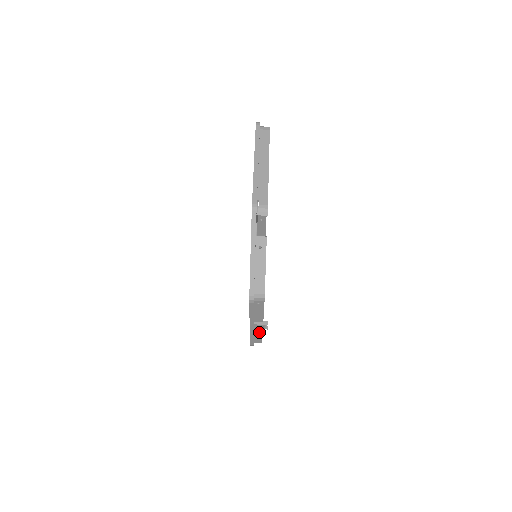
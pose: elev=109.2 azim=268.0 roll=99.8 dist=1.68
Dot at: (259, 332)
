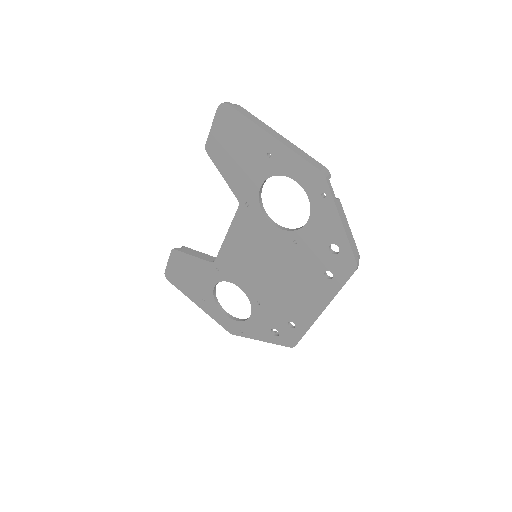
Dot at: occluded
